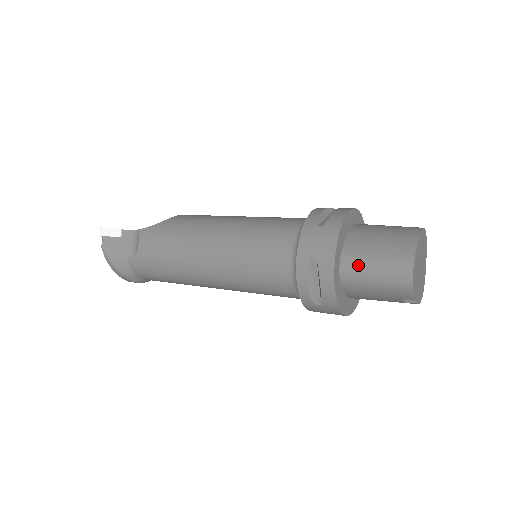
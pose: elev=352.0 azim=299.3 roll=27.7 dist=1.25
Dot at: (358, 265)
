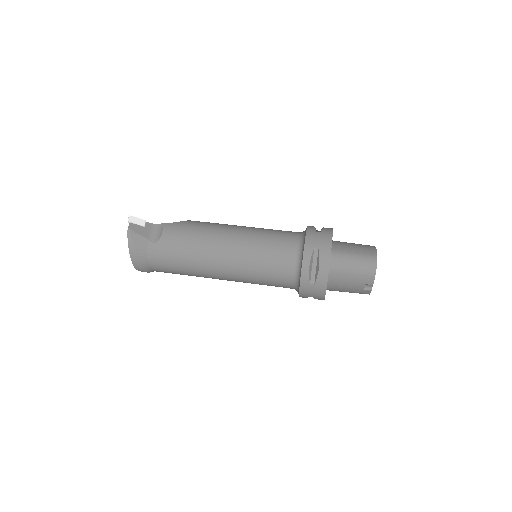
Dot at: (343, 258)
